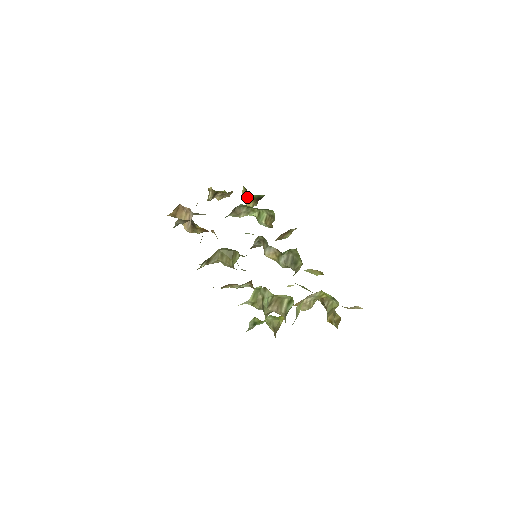
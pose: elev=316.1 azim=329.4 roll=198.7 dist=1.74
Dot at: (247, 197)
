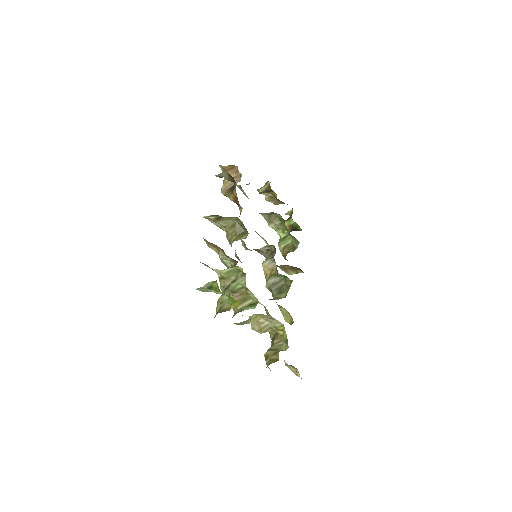
Dot at: (287, 219)
